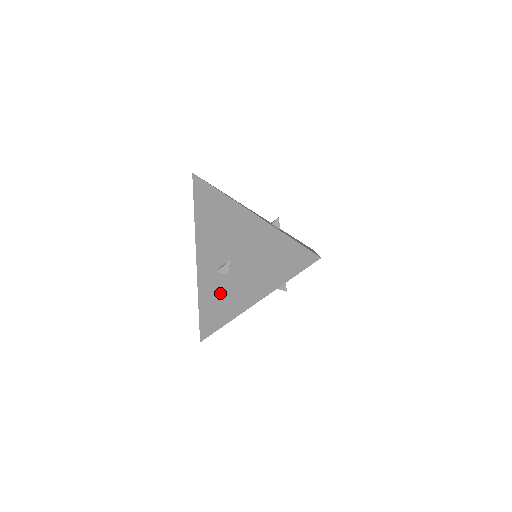
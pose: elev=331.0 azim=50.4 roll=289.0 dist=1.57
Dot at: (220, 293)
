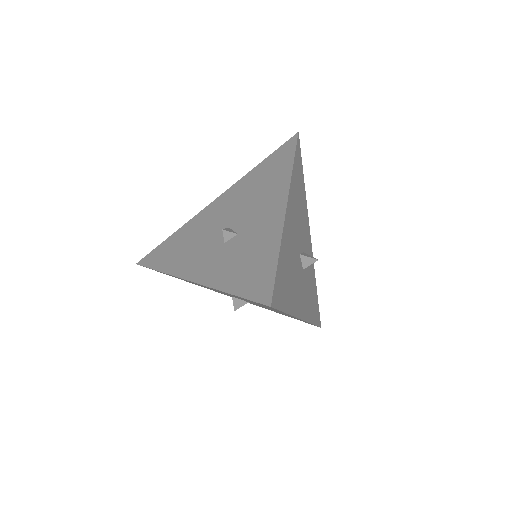
Dot at: (244, 249)
